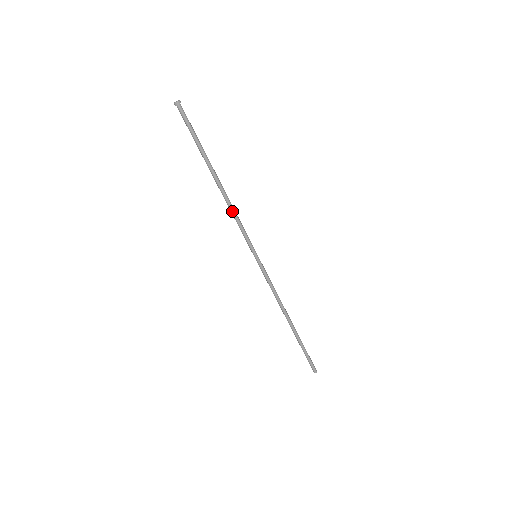
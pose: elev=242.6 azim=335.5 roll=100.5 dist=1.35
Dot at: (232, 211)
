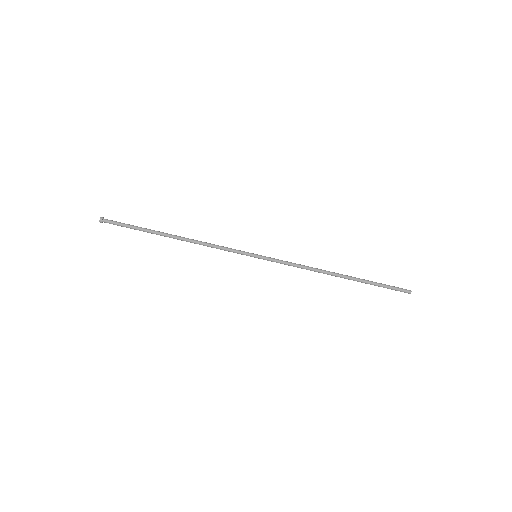
Dot at: (205, 245)
